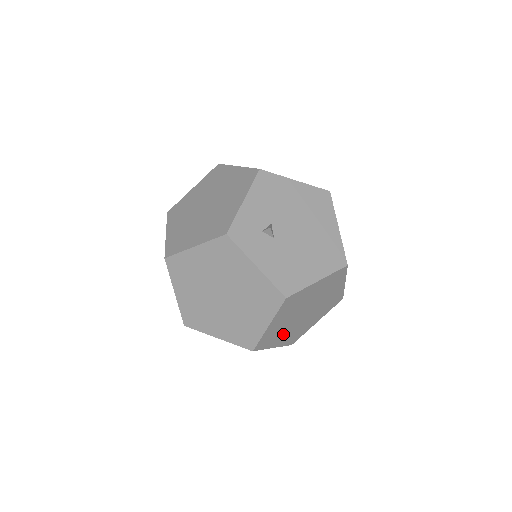
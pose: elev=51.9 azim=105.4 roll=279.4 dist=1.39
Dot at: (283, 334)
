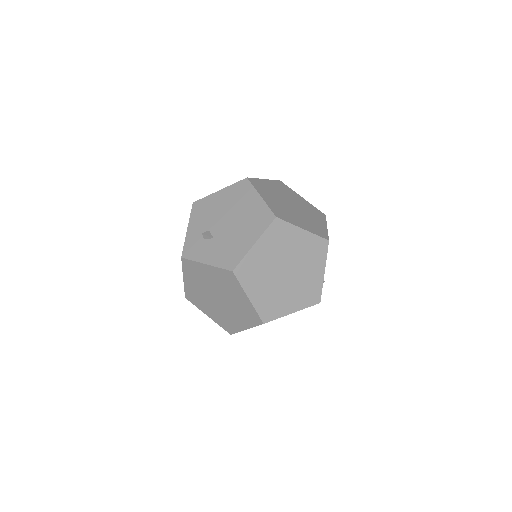
Dot at: (286, 298)
